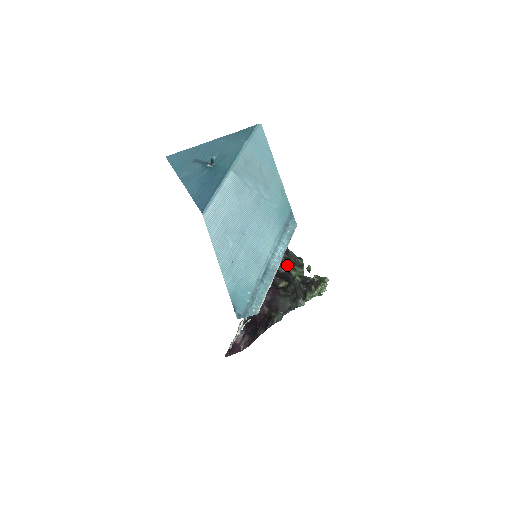
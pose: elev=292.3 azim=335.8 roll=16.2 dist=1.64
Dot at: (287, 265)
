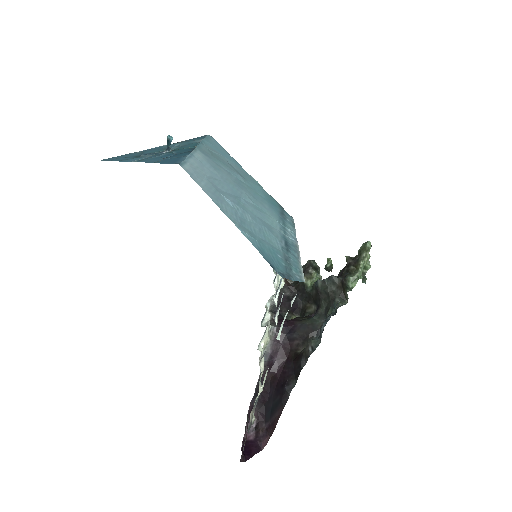
Dot at: (294, 282)
